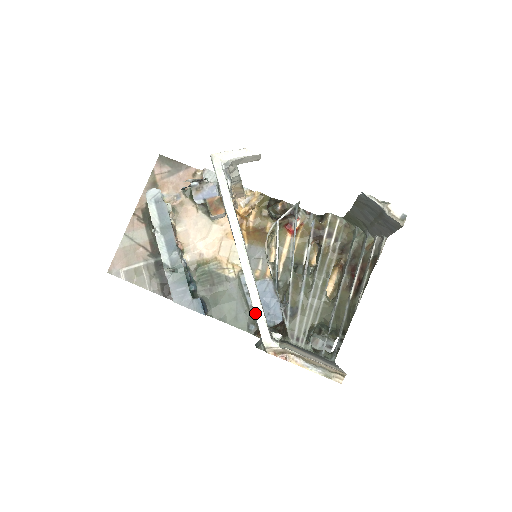
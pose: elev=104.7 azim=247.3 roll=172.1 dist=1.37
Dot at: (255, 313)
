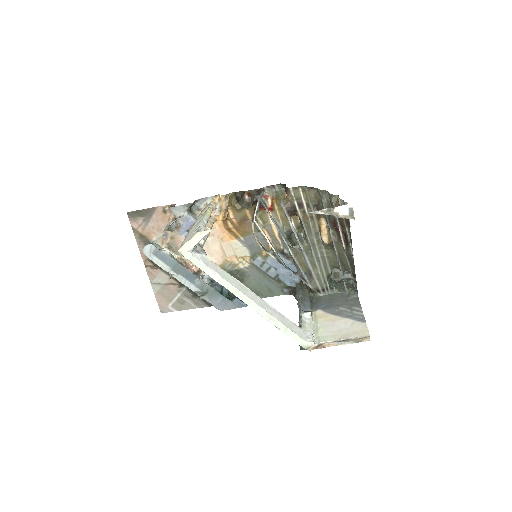
Dot at: occluded
